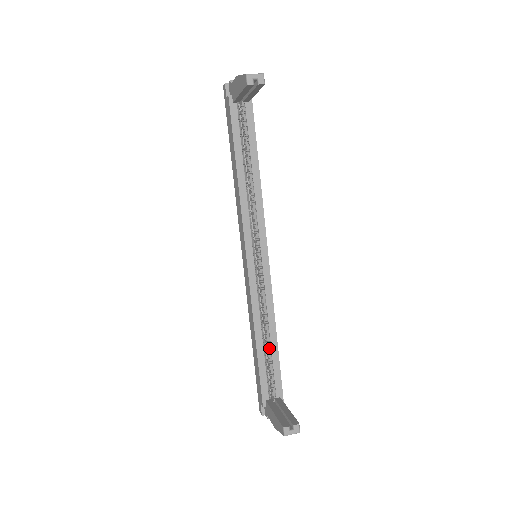
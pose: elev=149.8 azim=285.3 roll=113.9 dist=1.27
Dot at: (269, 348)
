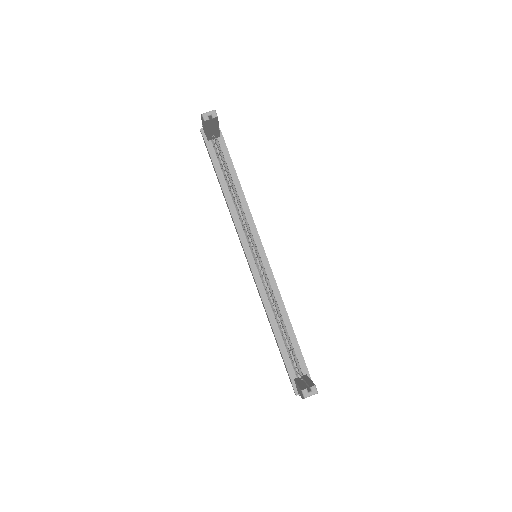
Dot at: (286, 332)
